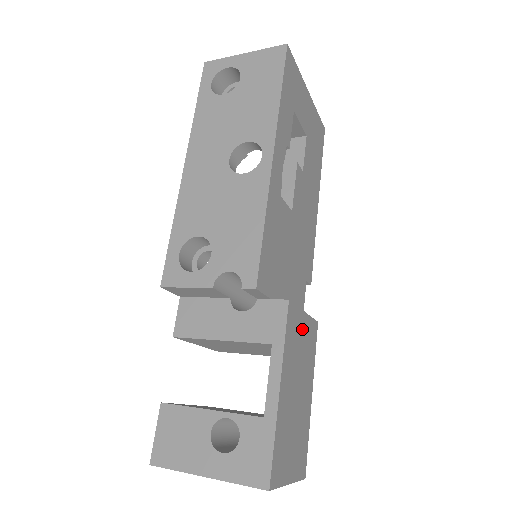
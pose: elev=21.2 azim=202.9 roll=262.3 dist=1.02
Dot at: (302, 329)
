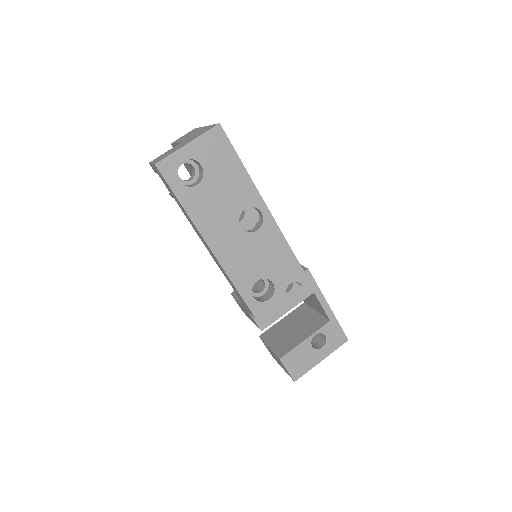
Dot at: occluded
